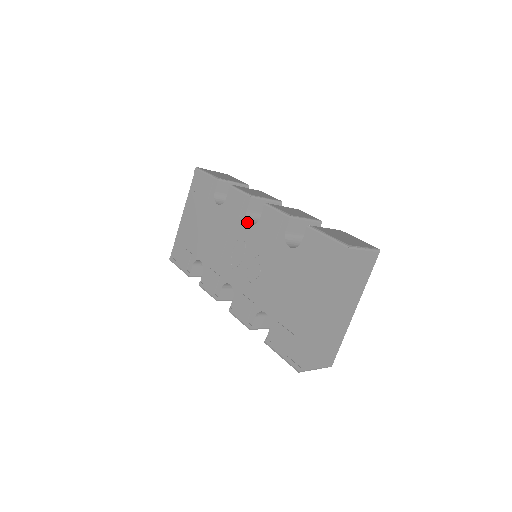
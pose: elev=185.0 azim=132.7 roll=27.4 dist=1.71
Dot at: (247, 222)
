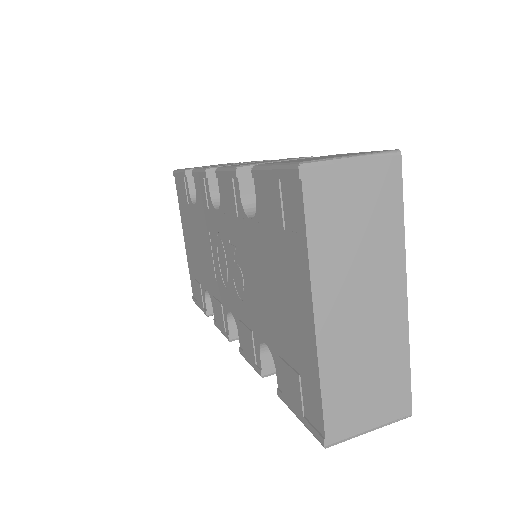
Dot at: (214, 210)
